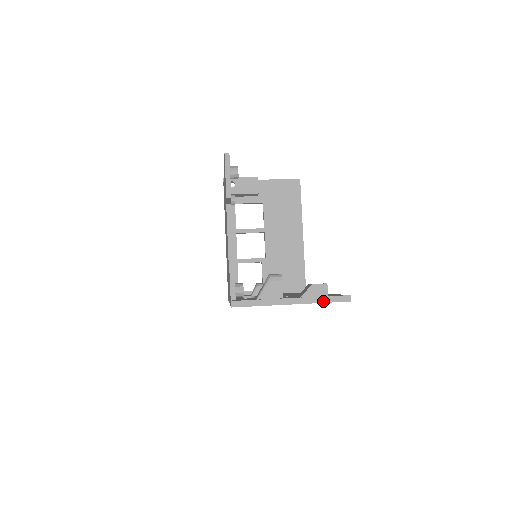
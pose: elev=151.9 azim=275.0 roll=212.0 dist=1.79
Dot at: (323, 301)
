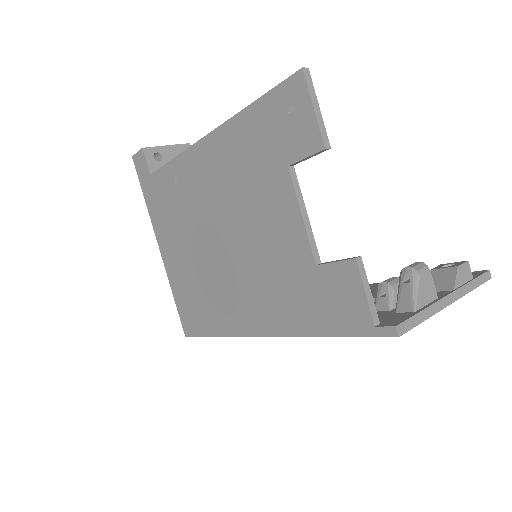
Dot at: (473, 287)
